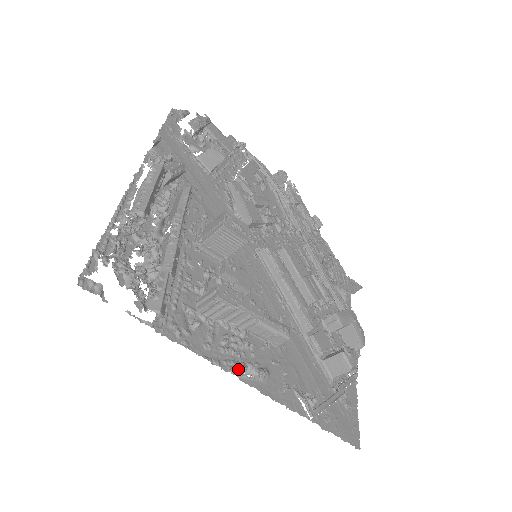
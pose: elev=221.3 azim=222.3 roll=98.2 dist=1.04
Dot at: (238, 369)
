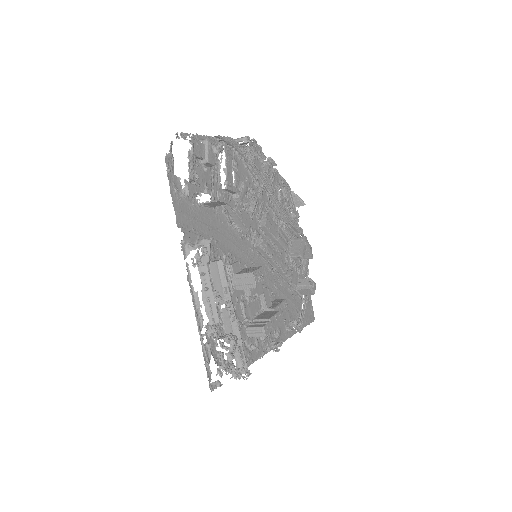
Dot at: (271, 347)
